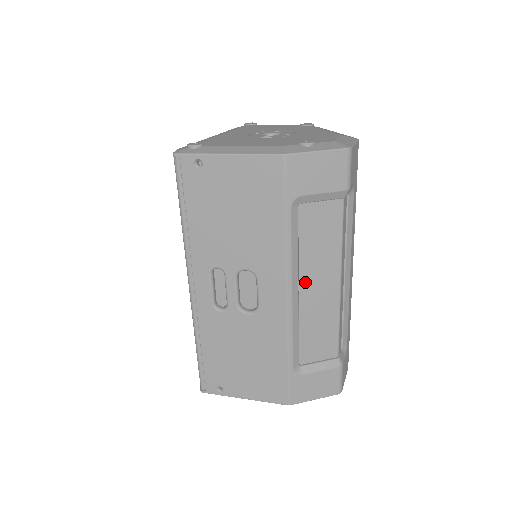
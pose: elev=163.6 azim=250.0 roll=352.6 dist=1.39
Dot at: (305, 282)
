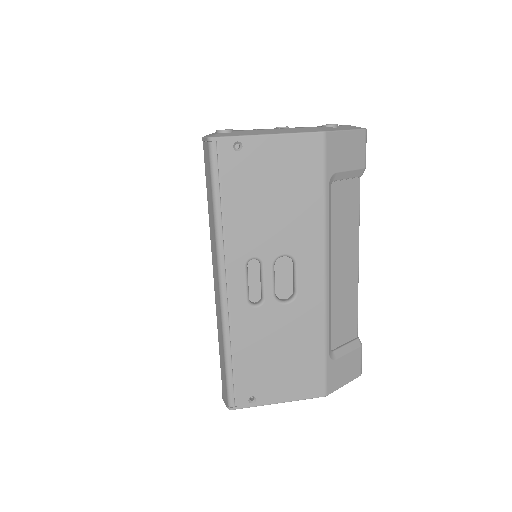
Dot at: (335, 261)
